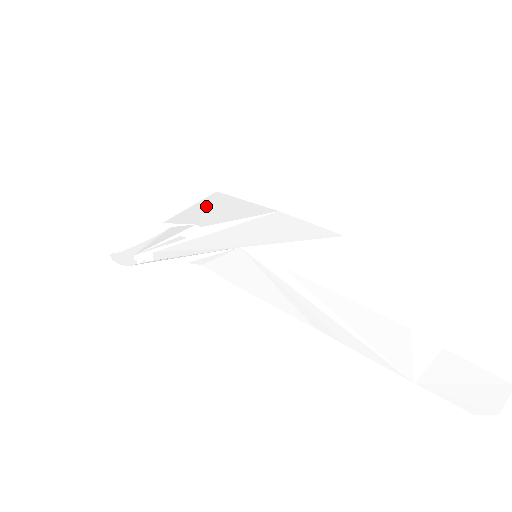
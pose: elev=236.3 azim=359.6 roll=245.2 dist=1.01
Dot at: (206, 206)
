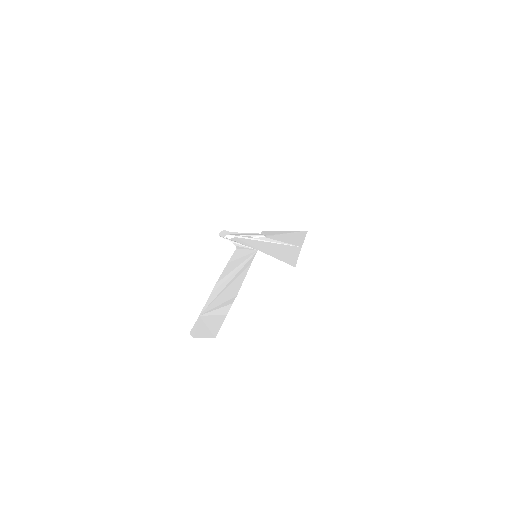
Dot at: (287, 233)
